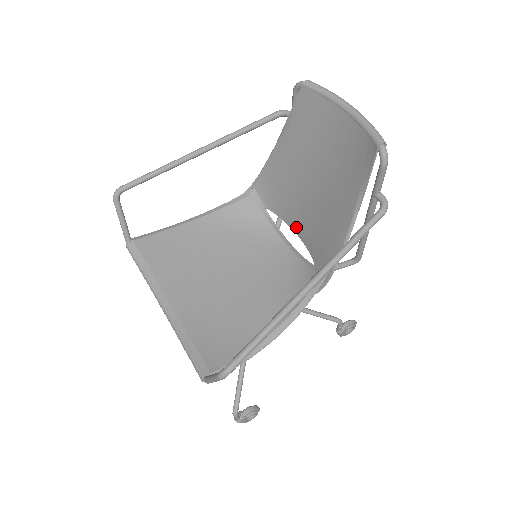
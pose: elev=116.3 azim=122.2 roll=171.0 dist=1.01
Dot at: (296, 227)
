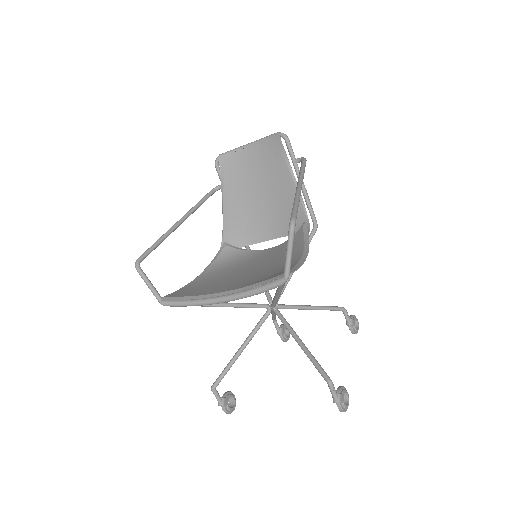
Dot at: (267, 235)
